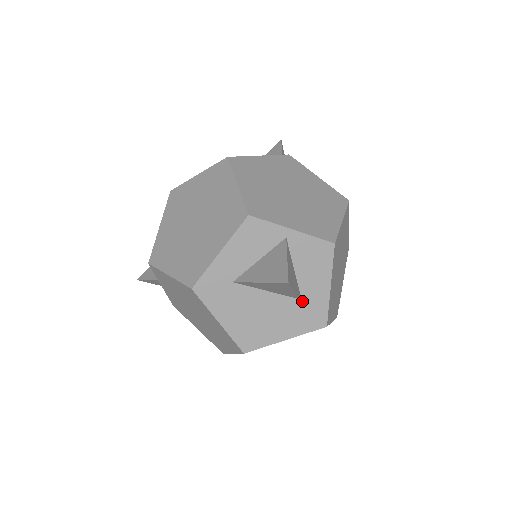
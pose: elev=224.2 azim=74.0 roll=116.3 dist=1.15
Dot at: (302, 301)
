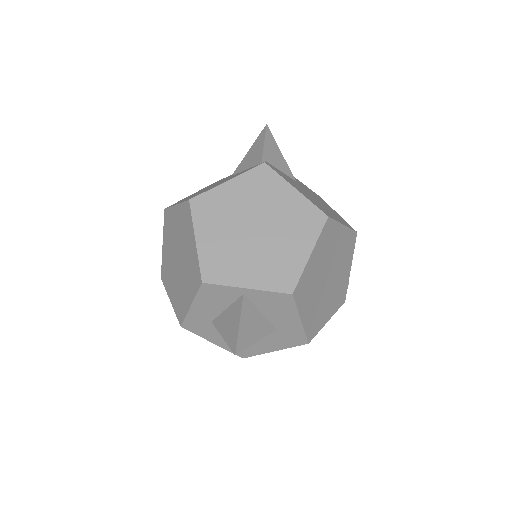
Dot at: (278, 330)
